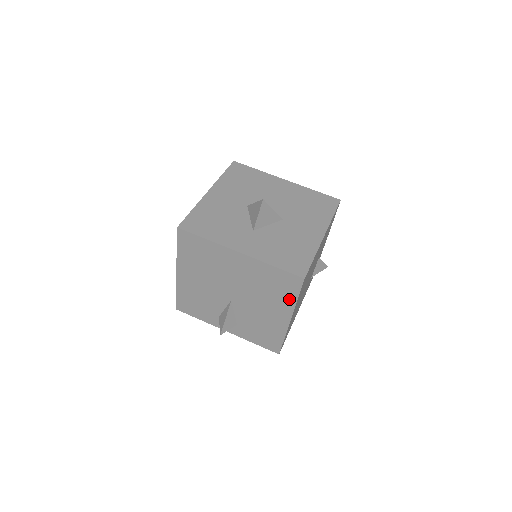
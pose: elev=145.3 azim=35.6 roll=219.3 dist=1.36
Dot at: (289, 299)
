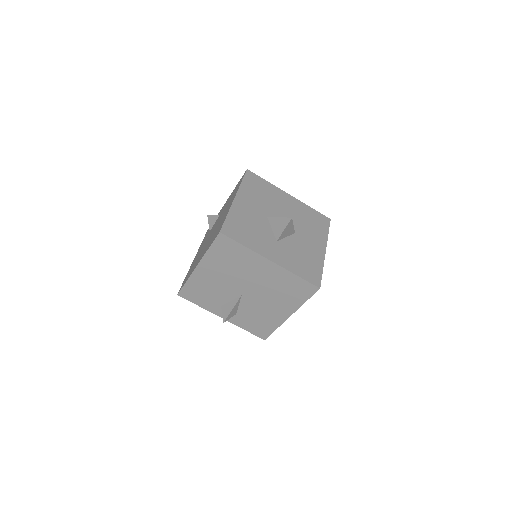
Dot at: (298, 301)
